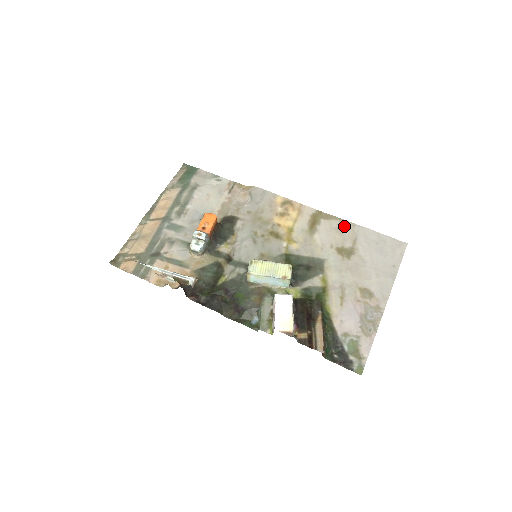
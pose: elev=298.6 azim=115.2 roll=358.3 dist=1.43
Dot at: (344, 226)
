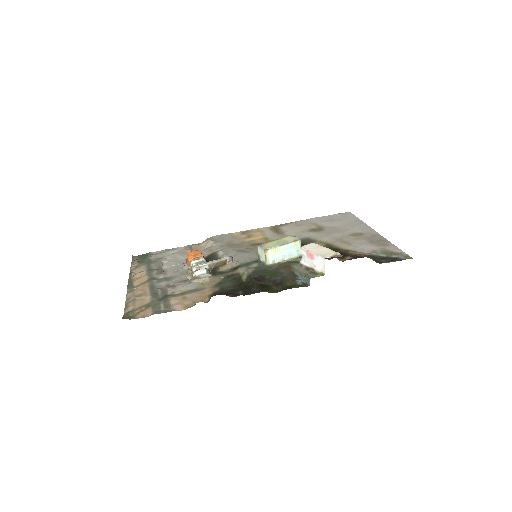
Dot at: (299, 223)
